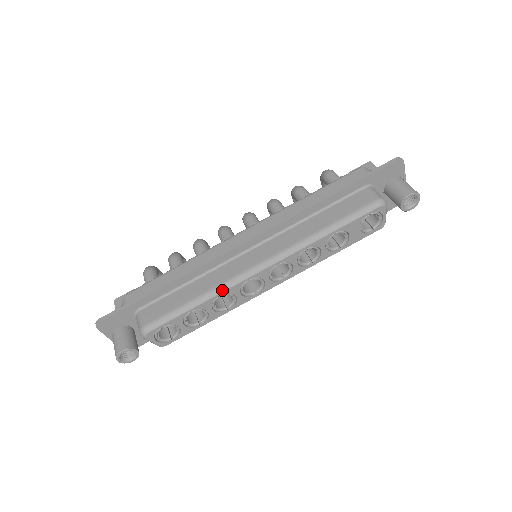
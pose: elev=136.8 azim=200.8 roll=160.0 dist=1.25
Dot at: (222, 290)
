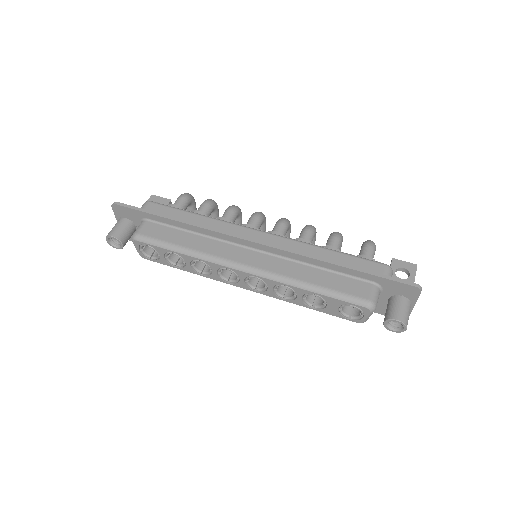
Dot at: (204, 258)
